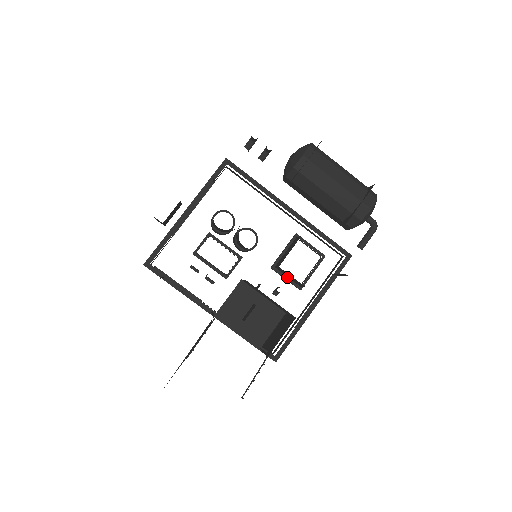
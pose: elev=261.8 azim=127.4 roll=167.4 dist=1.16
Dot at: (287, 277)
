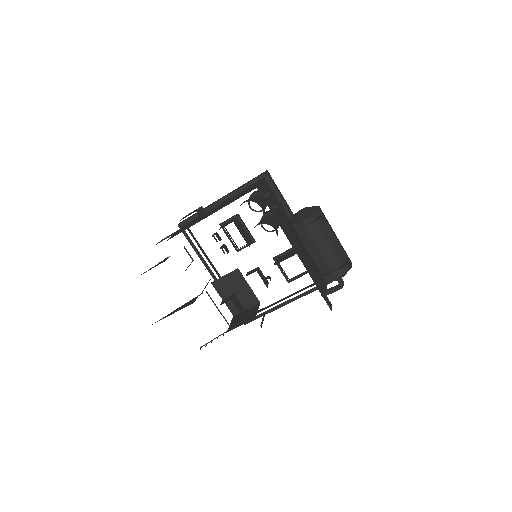
Dot at: (282, 270)
